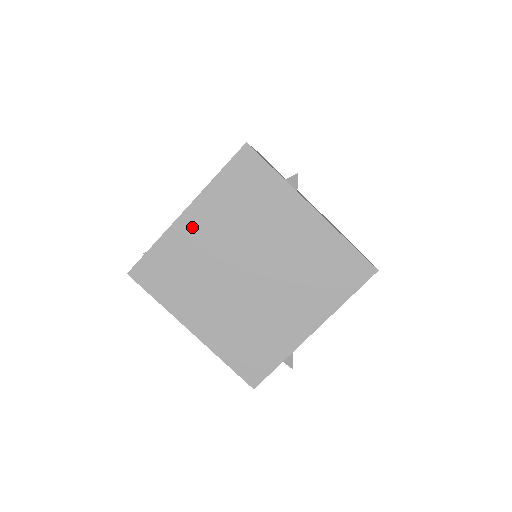
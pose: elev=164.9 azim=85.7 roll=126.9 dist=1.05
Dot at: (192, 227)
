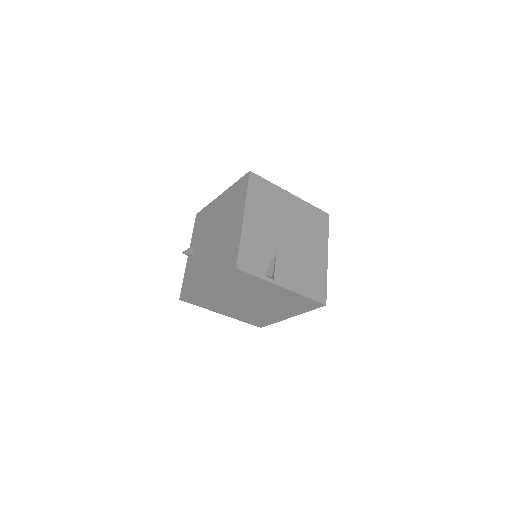
Dot at: (212, 290)
